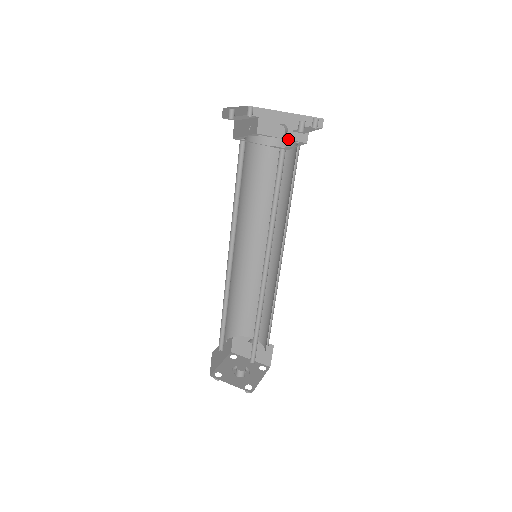
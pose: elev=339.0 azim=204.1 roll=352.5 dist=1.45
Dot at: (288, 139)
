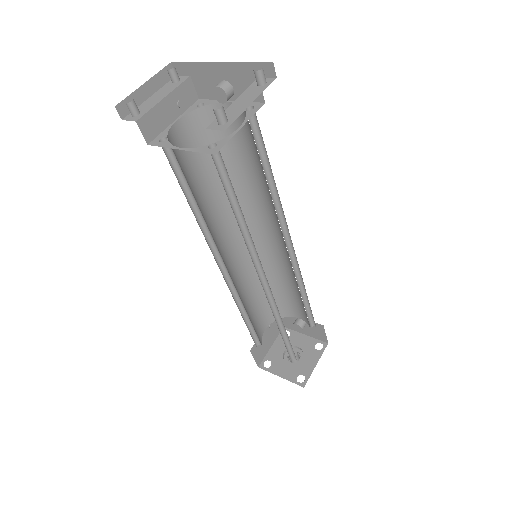
Dot at: occluded
